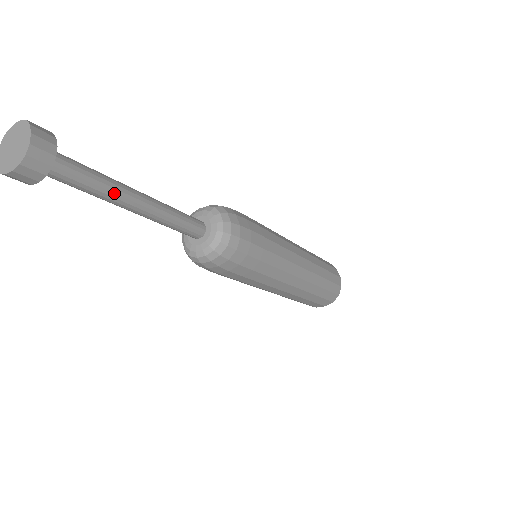
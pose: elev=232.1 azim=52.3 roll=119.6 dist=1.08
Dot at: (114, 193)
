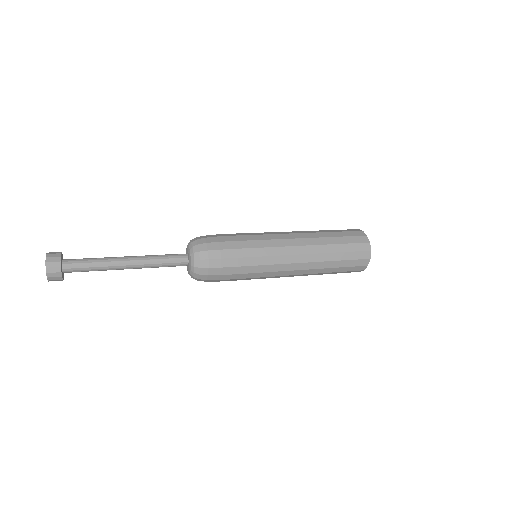
Dot at: (107, 264)
